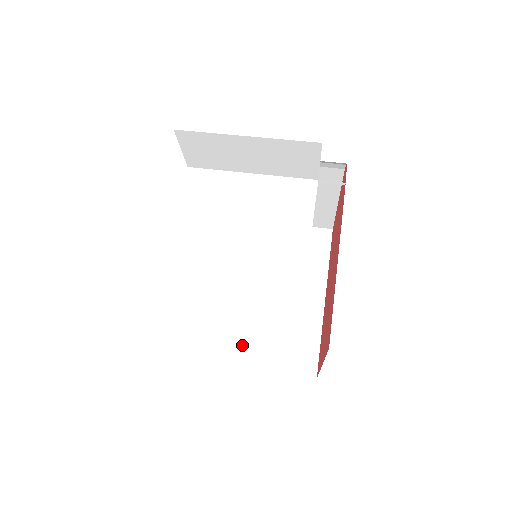
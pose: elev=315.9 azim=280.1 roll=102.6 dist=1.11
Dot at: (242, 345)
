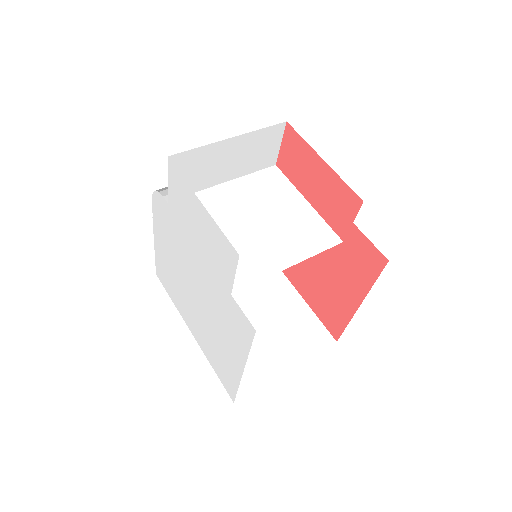
Dot at: (265, 359)
